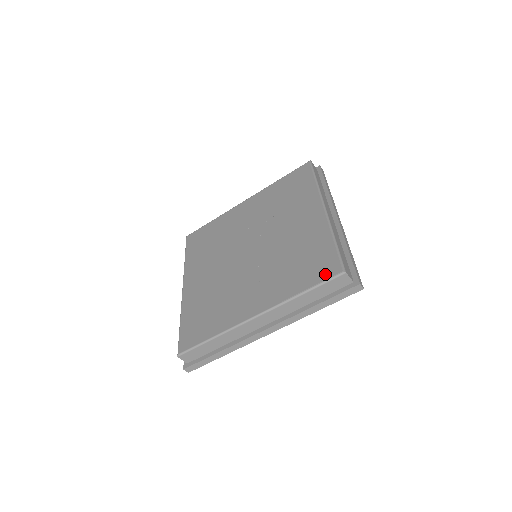
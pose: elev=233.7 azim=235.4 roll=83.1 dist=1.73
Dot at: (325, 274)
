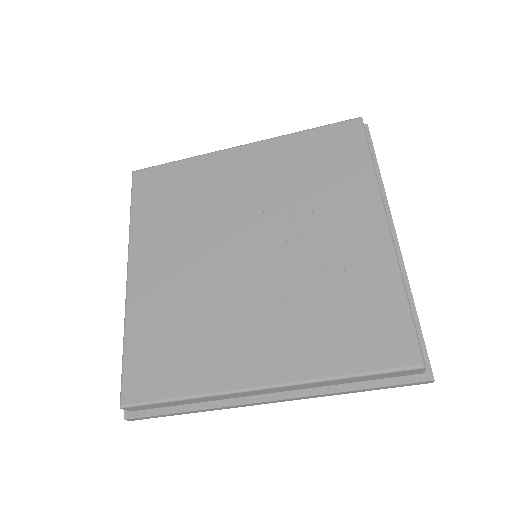
Dot at: (390, 357)
